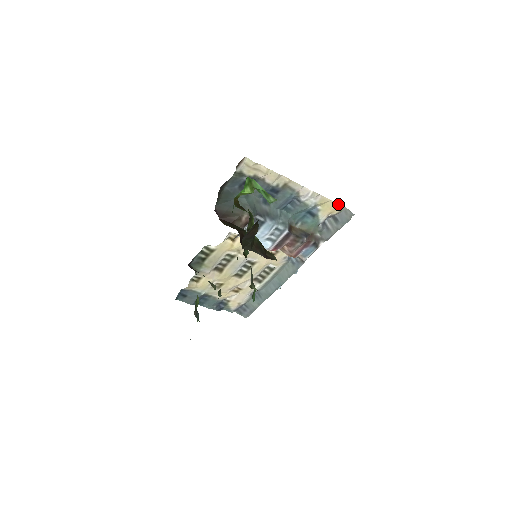
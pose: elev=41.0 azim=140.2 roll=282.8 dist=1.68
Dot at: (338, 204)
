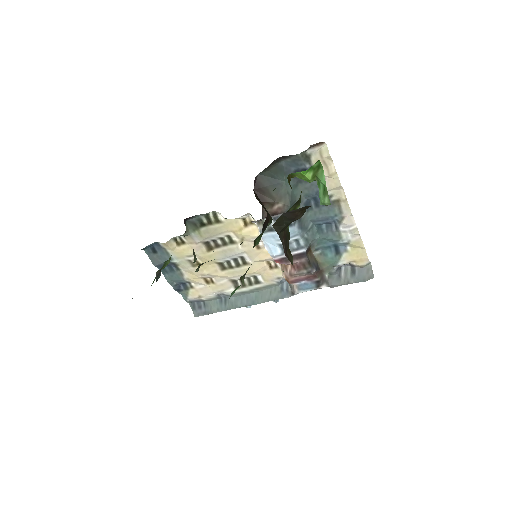
Dot at: occluded
